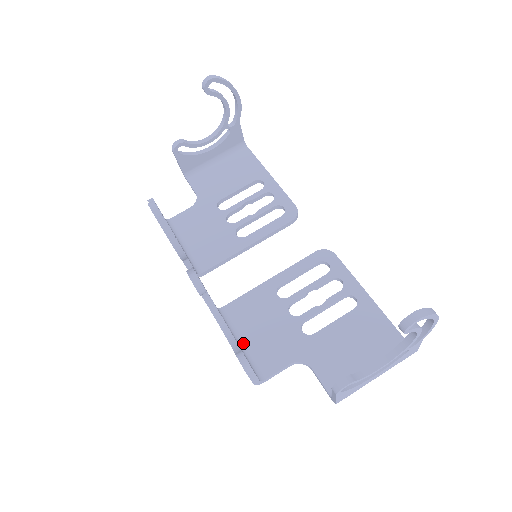
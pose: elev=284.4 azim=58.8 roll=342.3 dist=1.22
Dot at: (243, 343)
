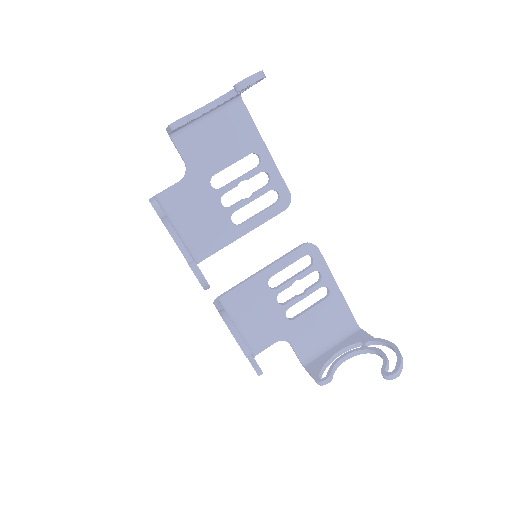
Dot at: (240, 328)
